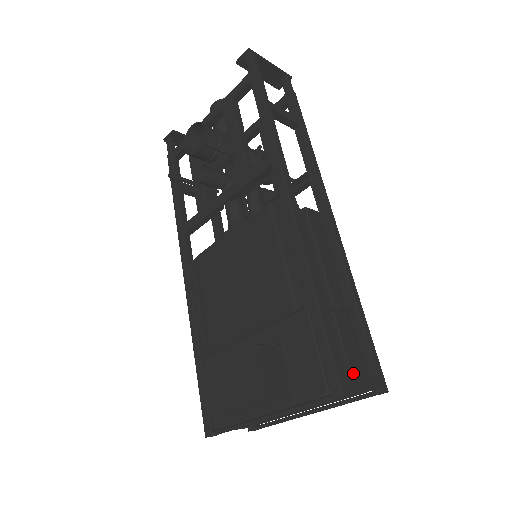
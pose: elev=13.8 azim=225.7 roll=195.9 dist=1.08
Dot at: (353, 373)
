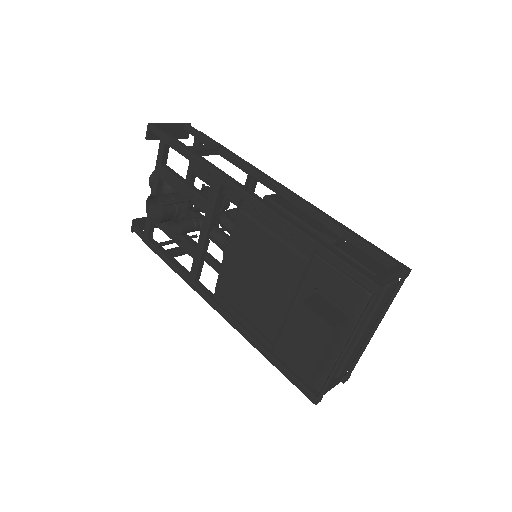
Dot at: occluded
